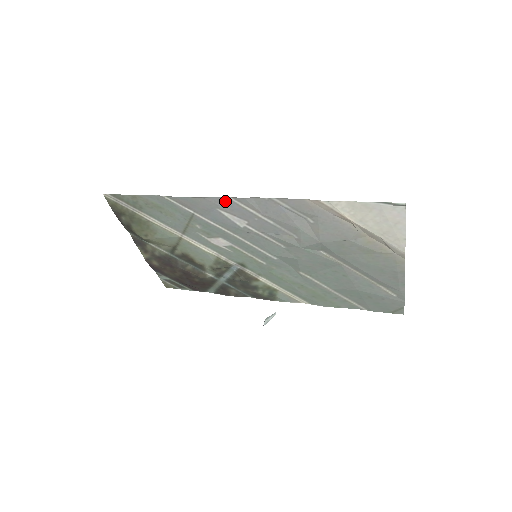
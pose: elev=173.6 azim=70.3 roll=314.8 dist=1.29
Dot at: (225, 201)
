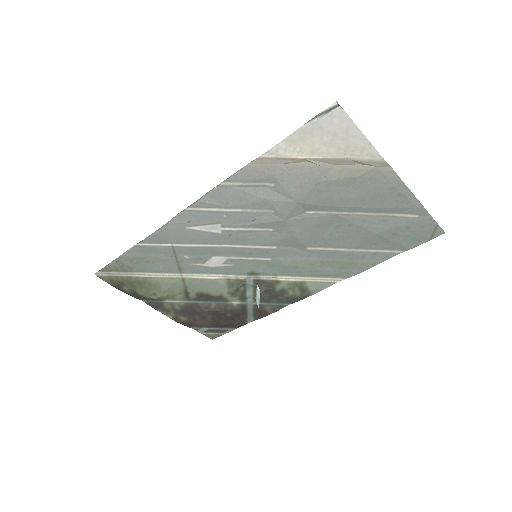
Dot at: (186, 215)
